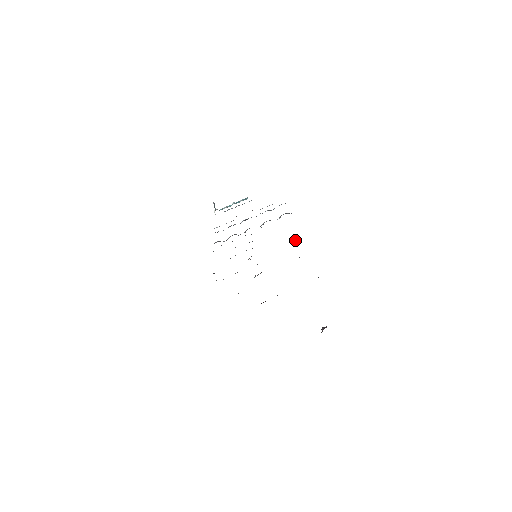
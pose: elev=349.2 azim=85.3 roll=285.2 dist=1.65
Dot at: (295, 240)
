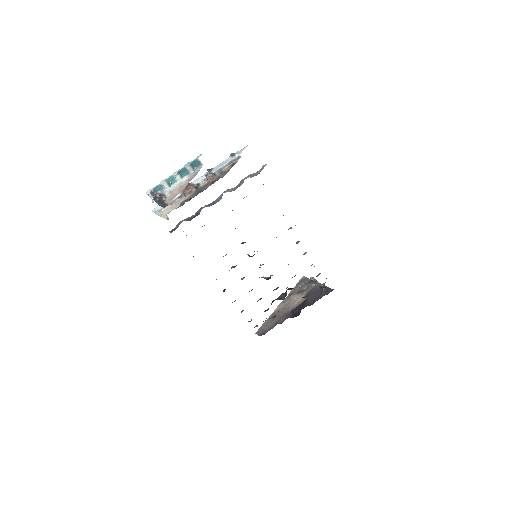
Dot at: occluded
